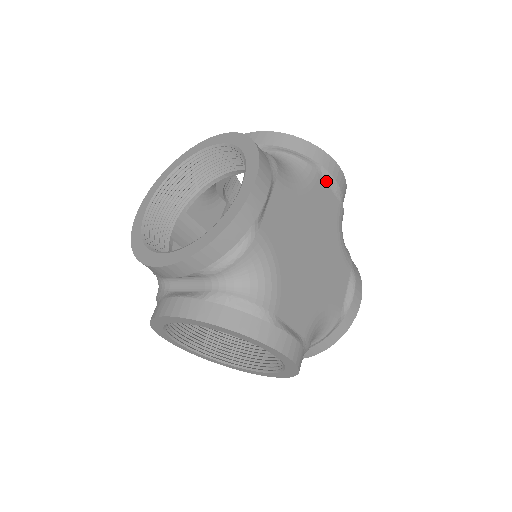
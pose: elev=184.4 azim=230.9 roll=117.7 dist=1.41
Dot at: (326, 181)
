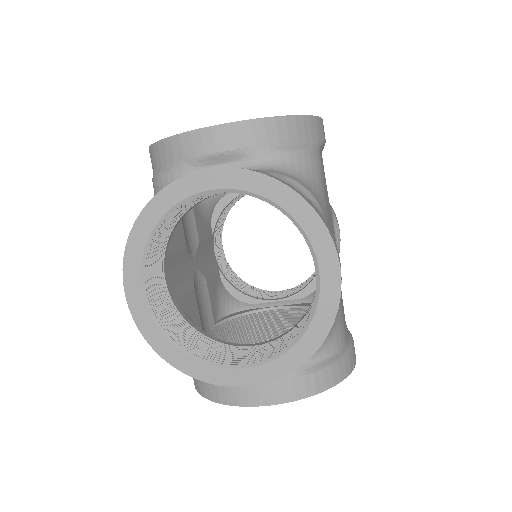
Dot at: (334, 225)
